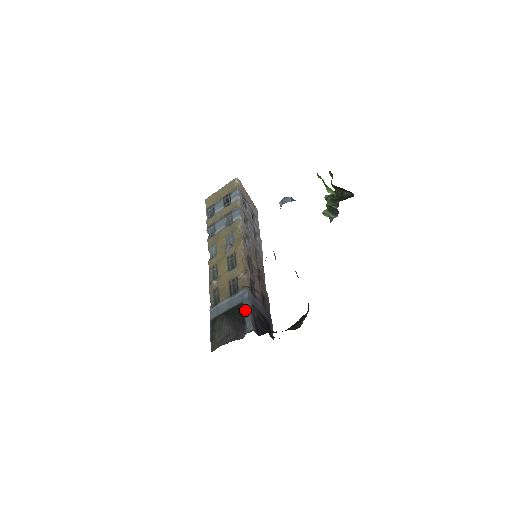
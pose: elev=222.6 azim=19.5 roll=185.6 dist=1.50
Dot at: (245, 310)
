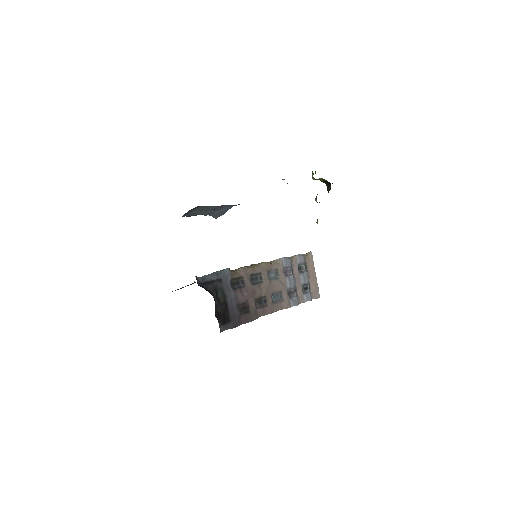
Dot at: (210, 274)
